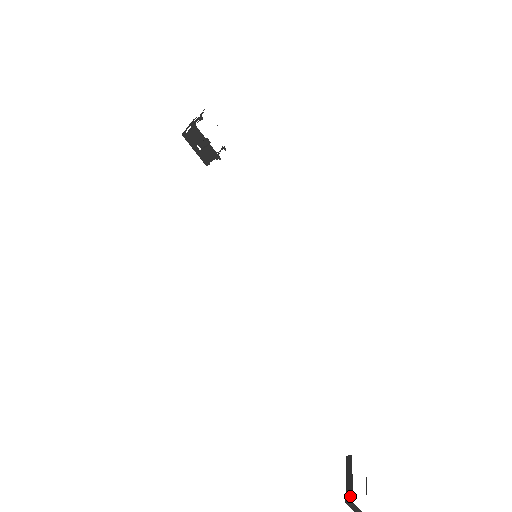
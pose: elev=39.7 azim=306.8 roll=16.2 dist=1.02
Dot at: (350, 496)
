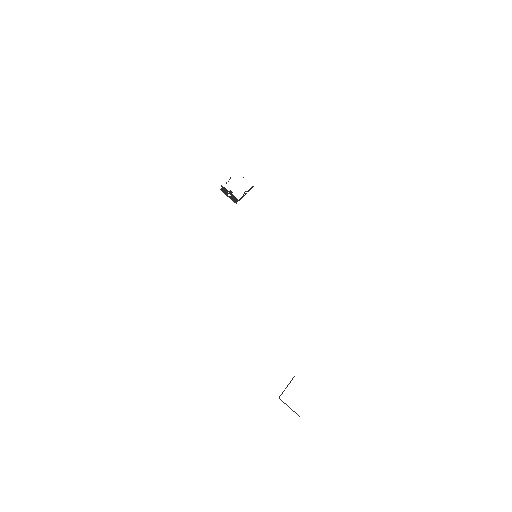
Dot at: occluded
